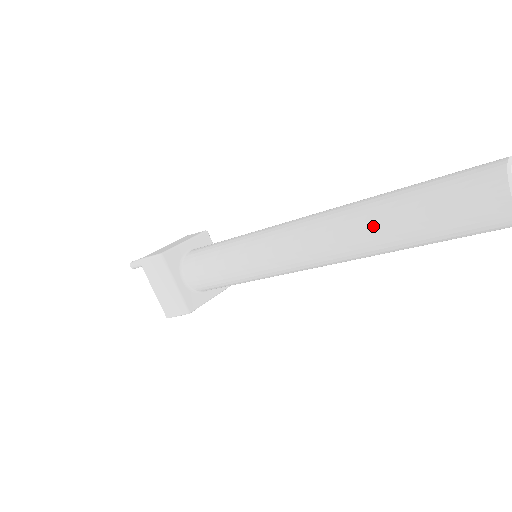
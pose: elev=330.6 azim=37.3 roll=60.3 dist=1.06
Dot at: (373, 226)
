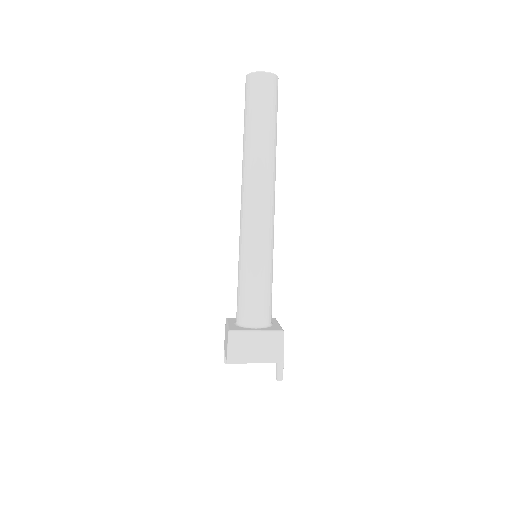
Dot at: occluded
